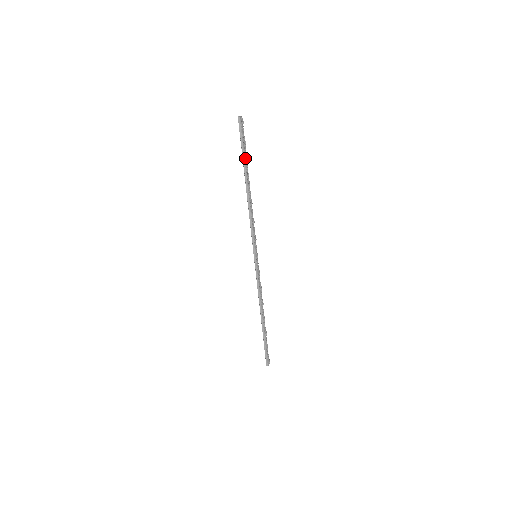
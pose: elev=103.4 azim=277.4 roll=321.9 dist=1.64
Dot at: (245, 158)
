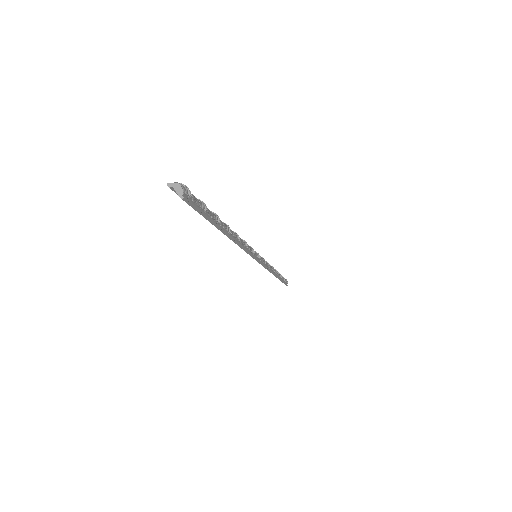
Dot at: (212, 218)
